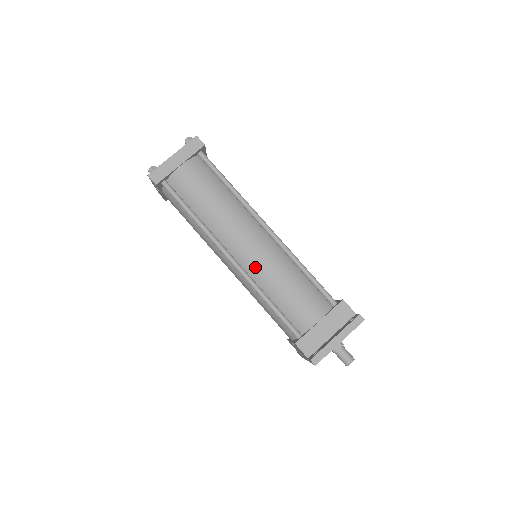
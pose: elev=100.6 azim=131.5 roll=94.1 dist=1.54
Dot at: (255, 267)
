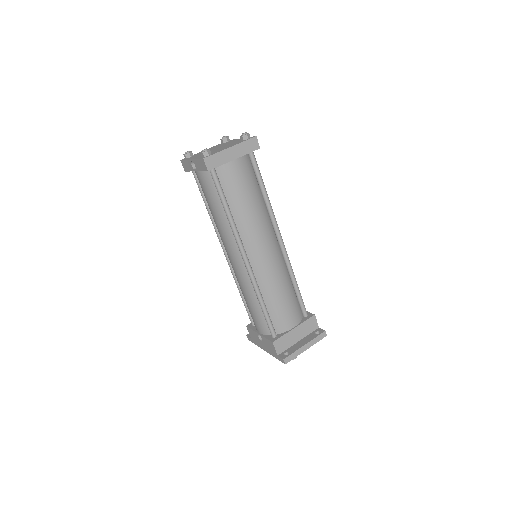
Dot at: (263, 272)
